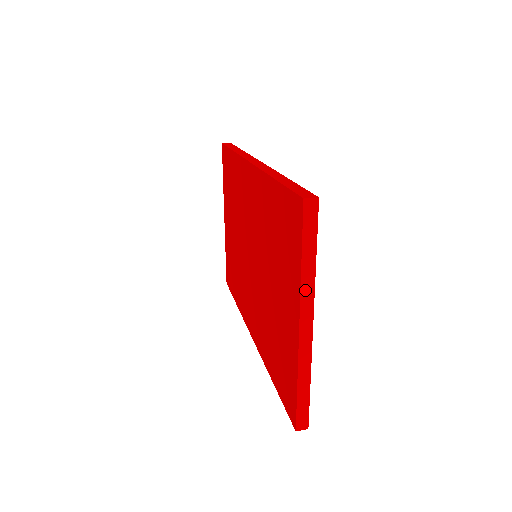
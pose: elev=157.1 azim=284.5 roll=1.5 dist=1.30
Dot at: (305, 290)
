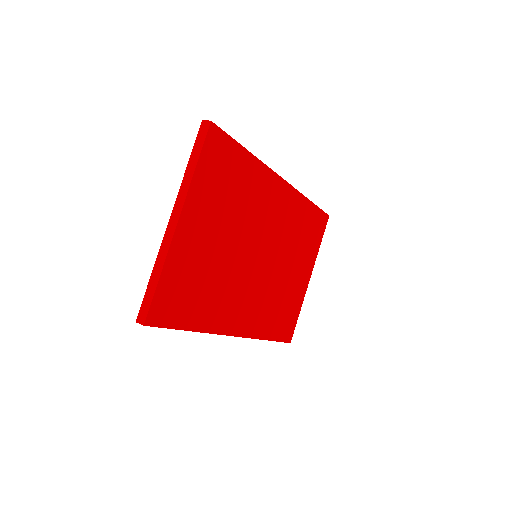
Dot at: (183, 189)
